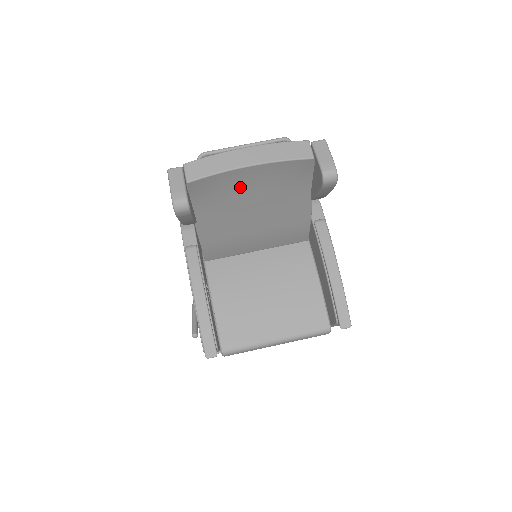
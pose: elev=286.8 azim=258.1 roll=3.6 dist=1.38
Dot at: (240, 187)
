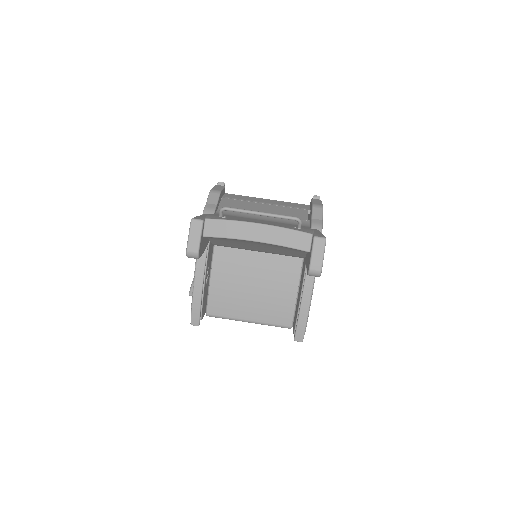
Dot at: (247, 242)
